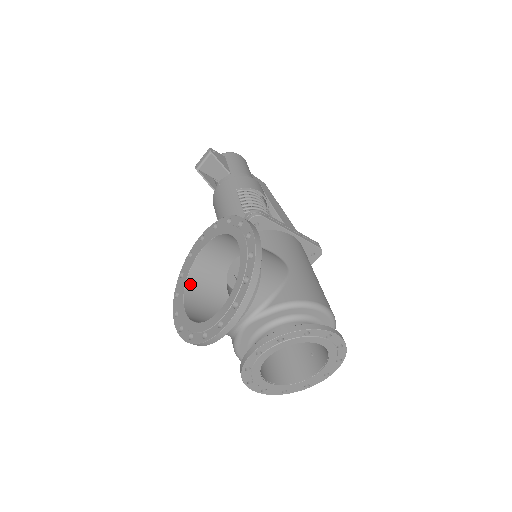
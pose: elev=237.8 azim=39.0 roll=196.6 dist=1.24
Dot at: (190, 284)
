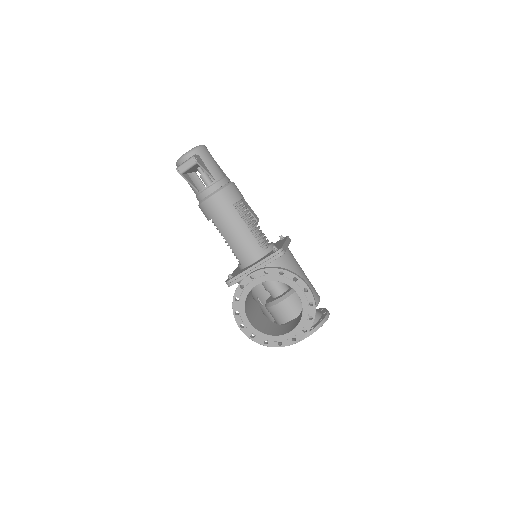
Dot at: (245, 305)
